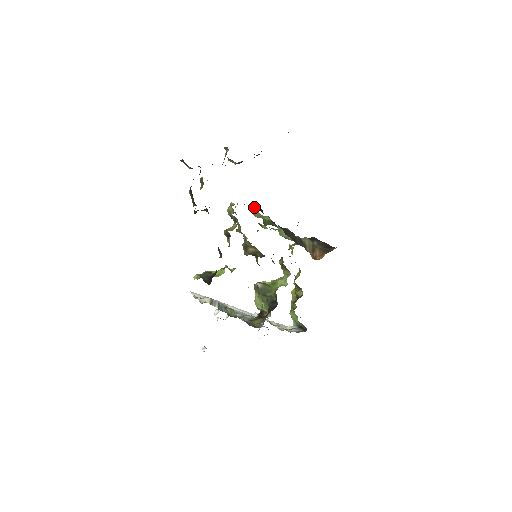
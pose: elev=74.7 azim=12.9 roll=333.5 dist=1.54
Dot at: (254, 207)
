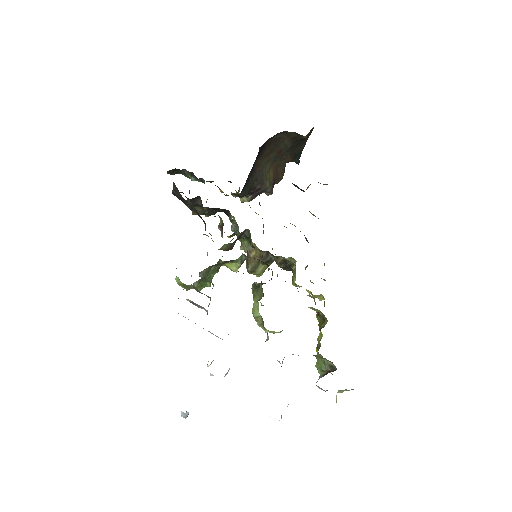
Dot at: occluded
